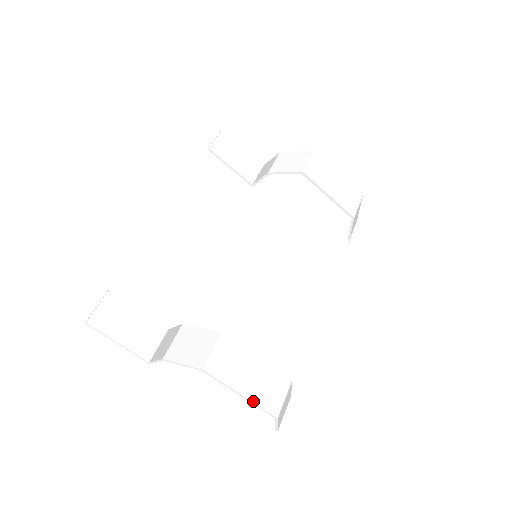
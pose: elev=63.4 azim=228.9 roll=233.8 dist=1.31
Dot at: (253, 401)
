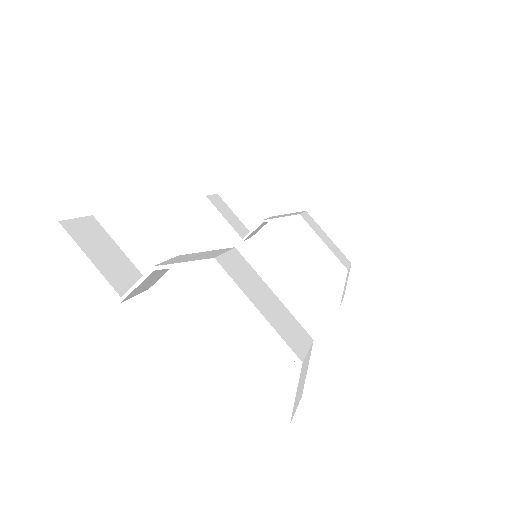
Dot at: (272, 325)
